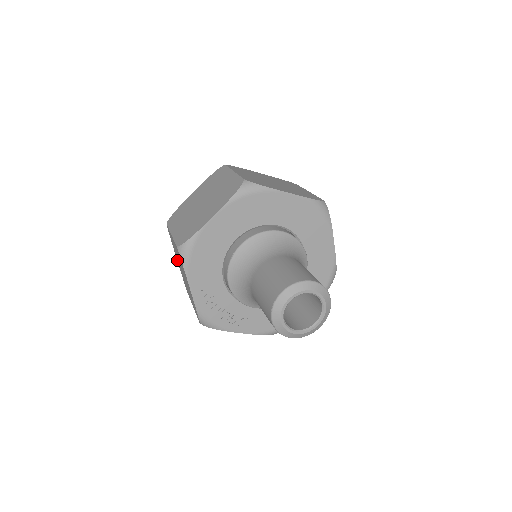
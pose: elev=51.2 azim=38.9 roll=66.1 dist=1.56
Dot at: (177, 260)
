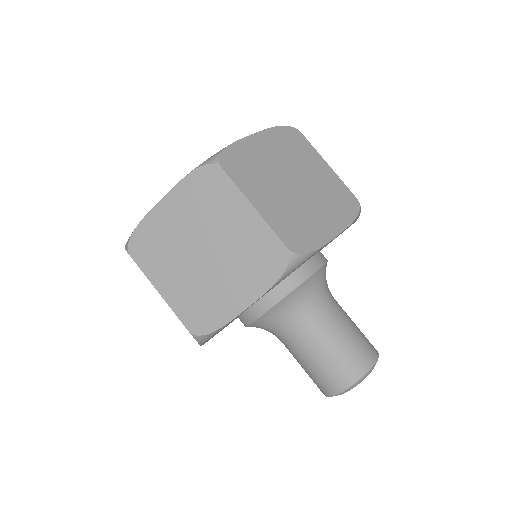
Dot at: occluded
